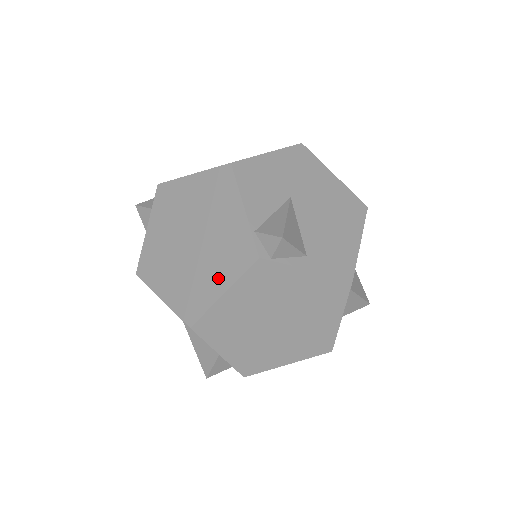
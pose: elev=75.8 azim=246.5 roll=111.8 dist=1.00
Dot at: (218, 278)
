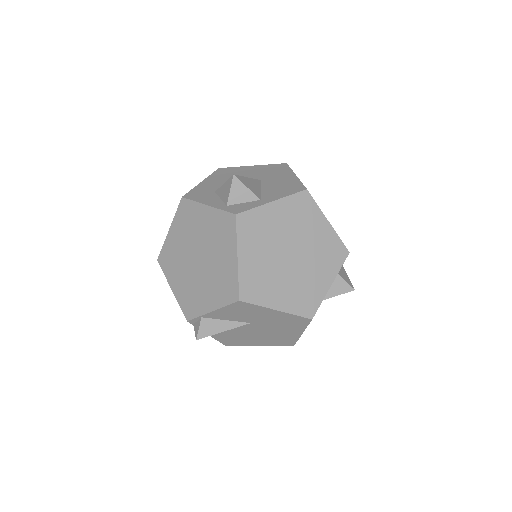
Dot at: (179, 286)
